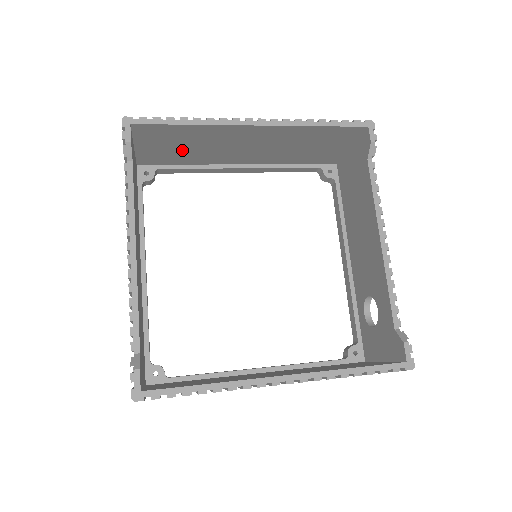
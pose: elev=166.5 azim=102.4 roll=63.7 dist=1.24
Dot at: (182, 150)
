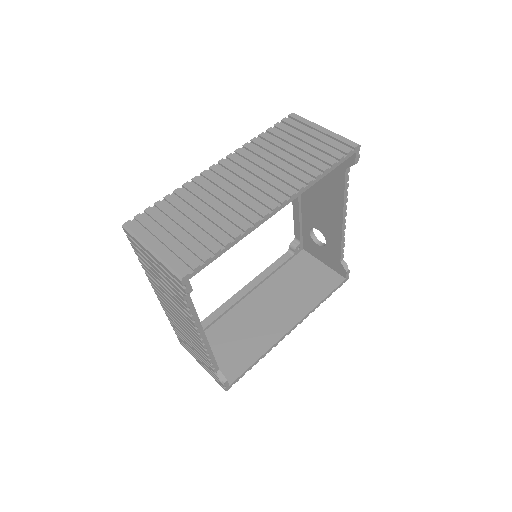
Dot at: occluded
